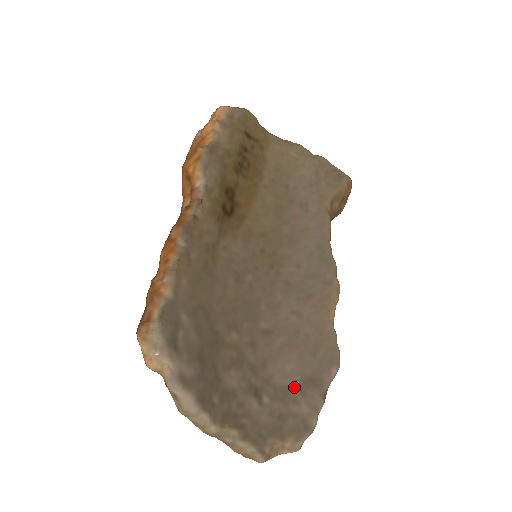
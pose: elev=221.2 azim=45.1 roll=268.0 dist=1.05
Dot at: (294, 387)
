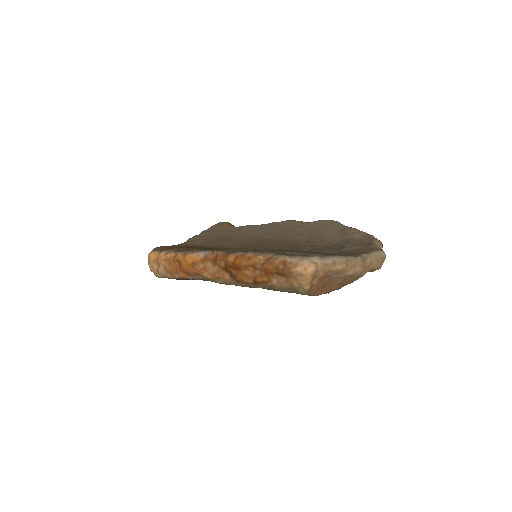
Dot at: (344, 238)
